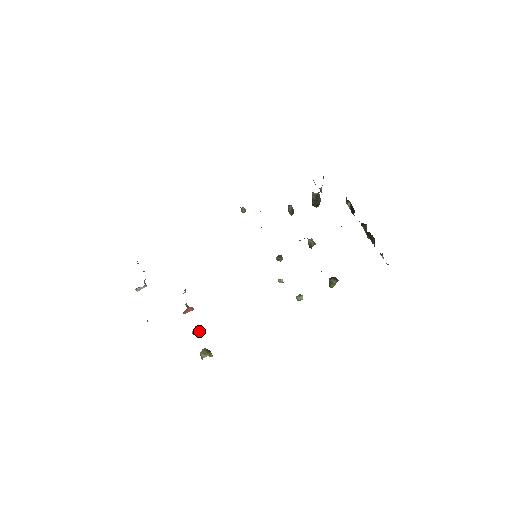
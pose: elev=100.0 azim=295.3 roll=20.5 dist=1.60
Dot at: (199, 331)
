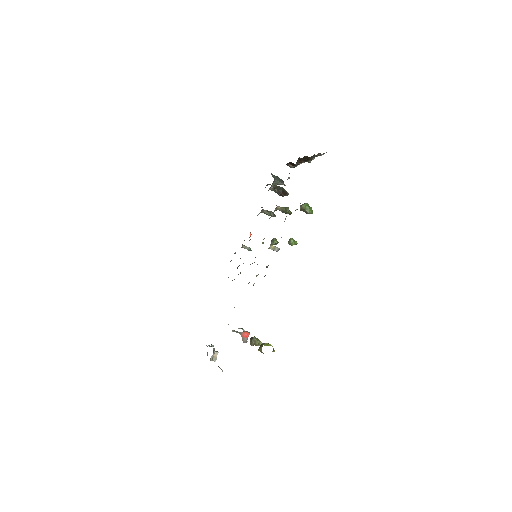
Dot at: (253, 339)
